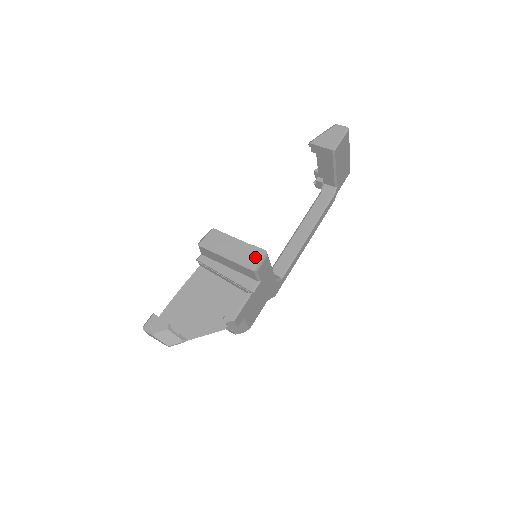
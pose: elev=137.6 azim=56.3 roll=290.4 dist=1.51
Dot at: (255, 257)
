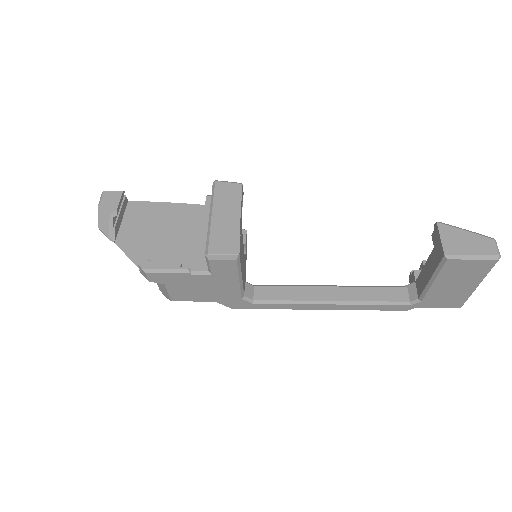
Dot at: (224, 246)
